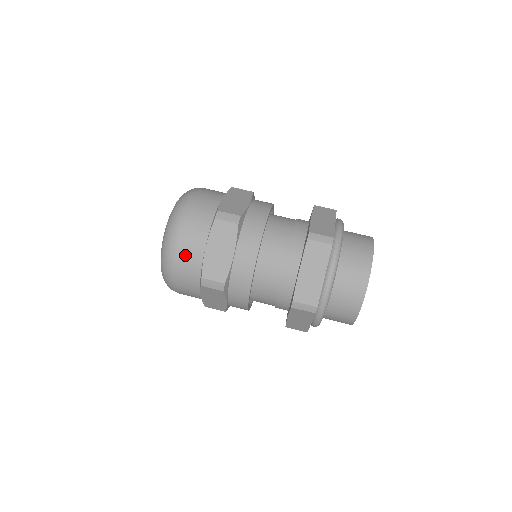
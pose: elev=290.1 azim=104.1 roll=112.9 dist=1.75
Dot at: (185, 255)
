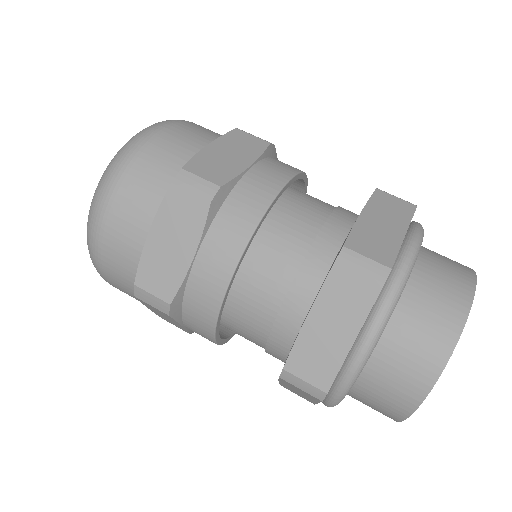
Dot at: (167, 143)
